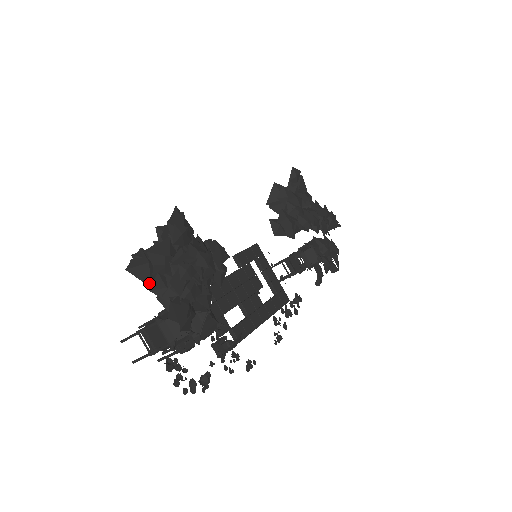
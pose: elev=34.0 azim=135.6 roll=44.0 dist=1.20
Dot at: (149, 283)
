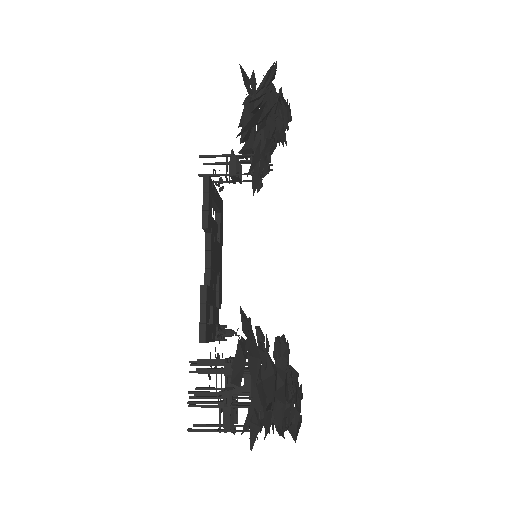
Dot at: occluded
